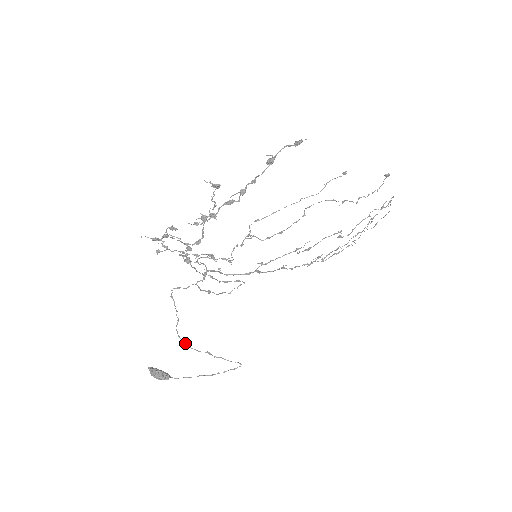
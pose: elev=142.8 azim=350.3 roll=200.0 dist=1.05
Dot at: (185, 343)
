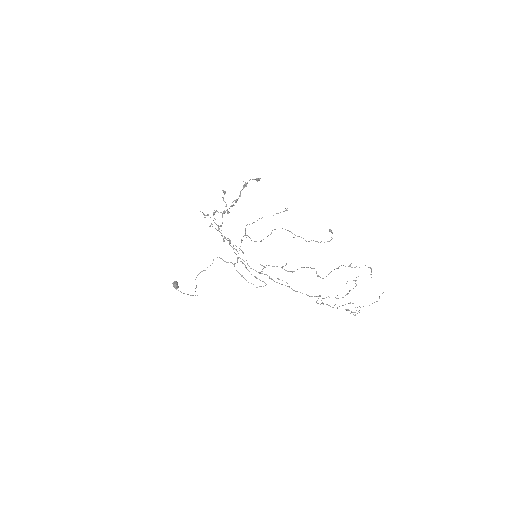
Dot at: occluded
